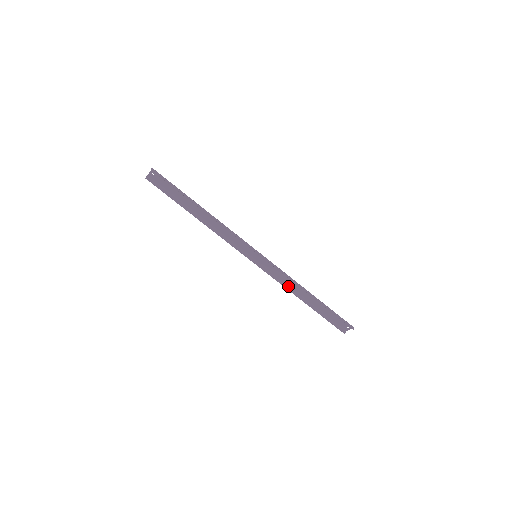
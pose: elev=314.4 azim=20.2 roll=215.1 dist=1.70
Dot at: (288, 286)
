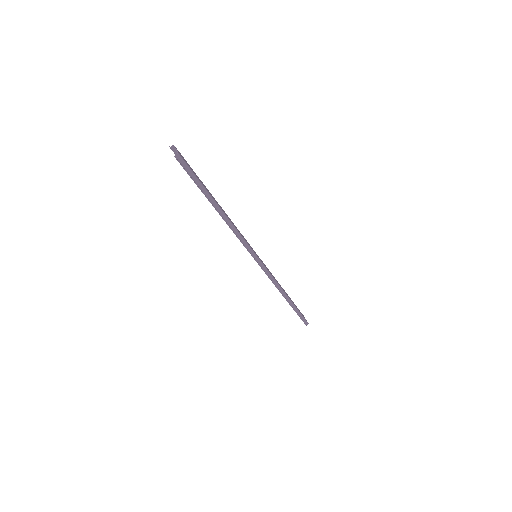
Dot at: occluded
